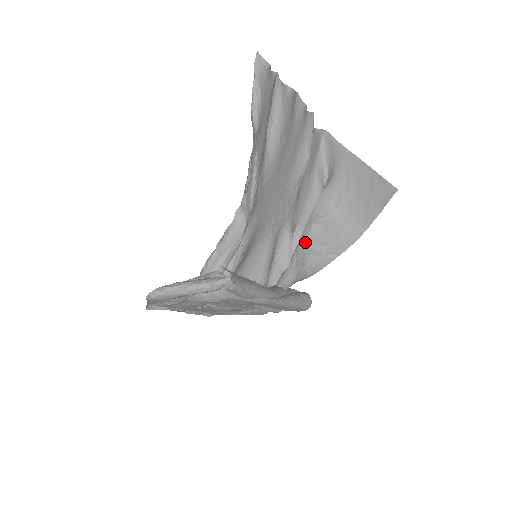
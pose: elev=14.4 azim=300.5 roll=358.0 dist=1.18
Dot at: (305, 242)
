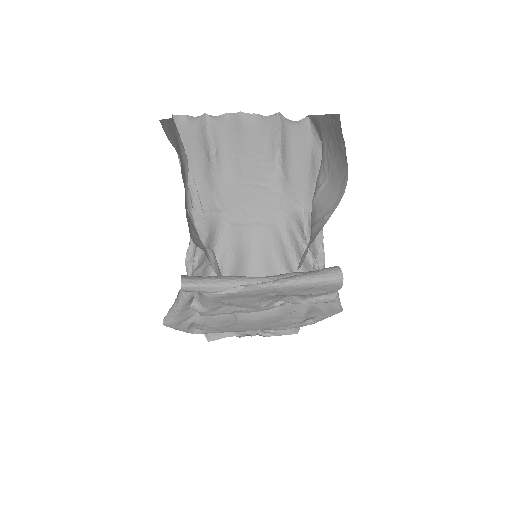
Dot at: (311, 220)
